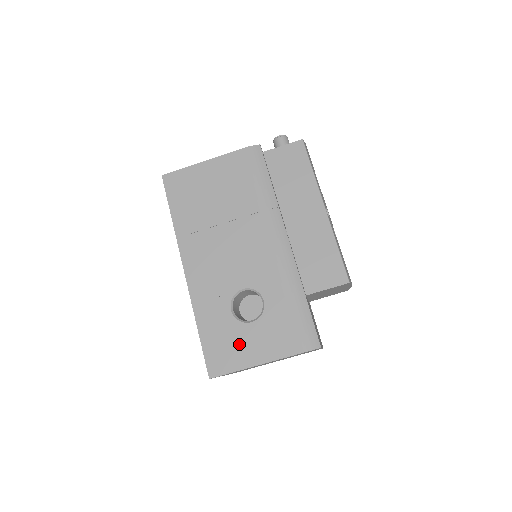
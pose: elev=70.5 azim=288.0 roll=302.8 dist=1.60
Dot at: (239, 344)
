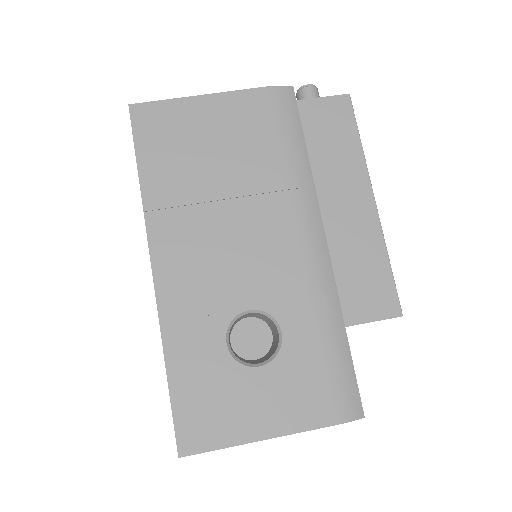
Dot at: (235, 401)
